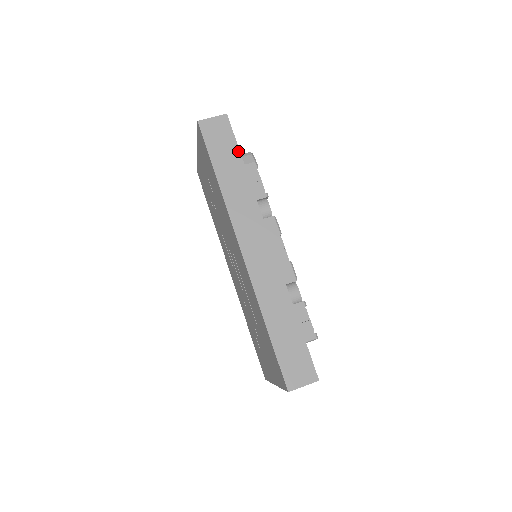
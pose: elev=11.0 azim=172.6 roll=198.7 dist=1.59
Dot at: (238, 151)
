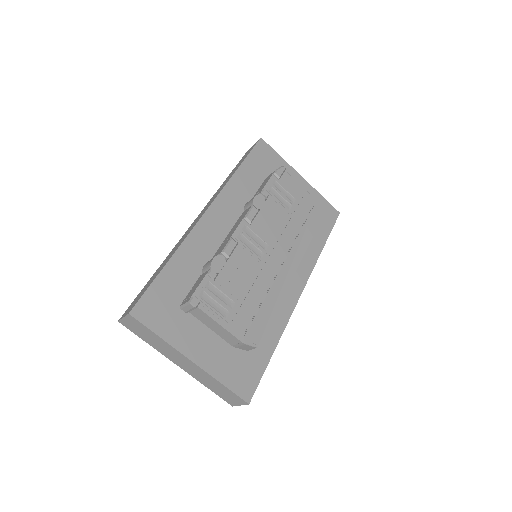
Dot at: (246, 158)
